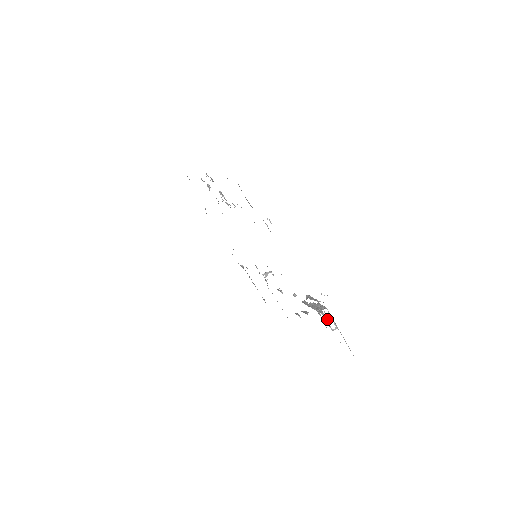
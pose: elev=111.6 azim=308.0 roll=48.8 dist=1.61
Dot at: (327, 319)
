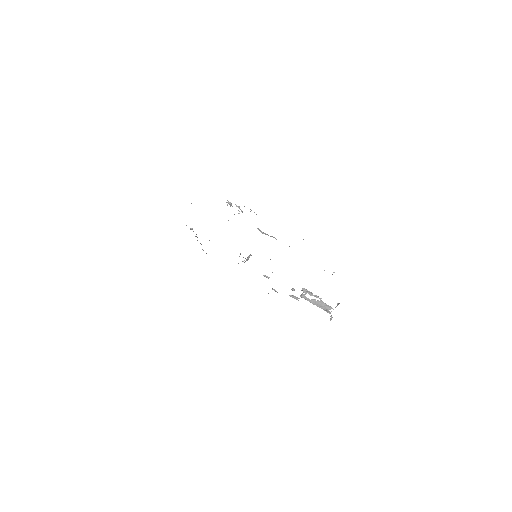
Dot at: occluded
